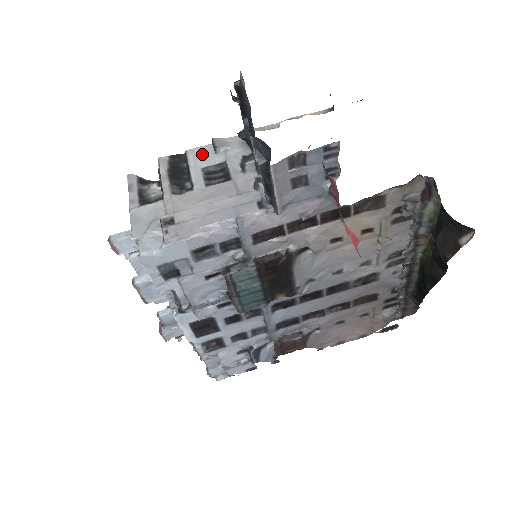
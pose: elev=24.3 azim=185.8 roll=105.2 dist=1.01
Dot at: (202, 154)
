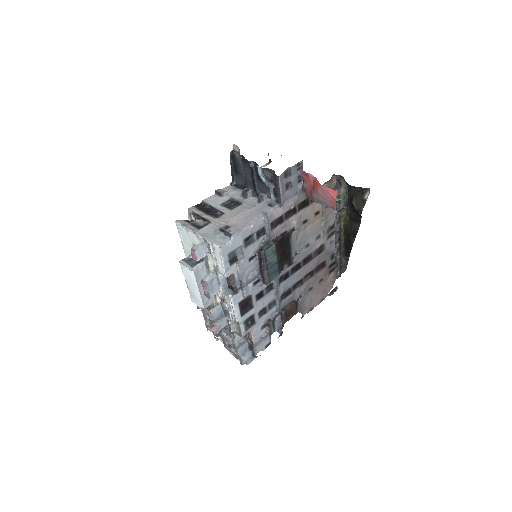
Dot at: (214, 199)
